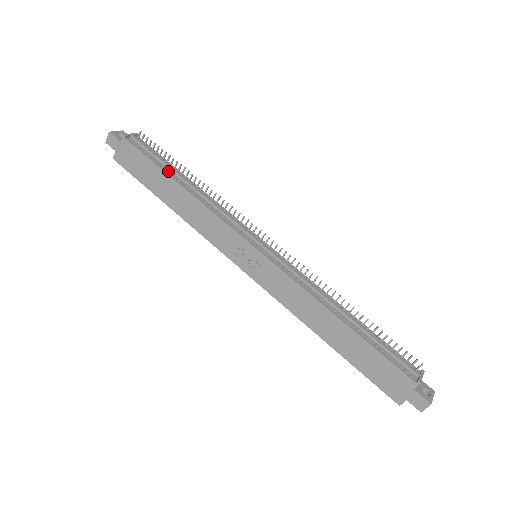
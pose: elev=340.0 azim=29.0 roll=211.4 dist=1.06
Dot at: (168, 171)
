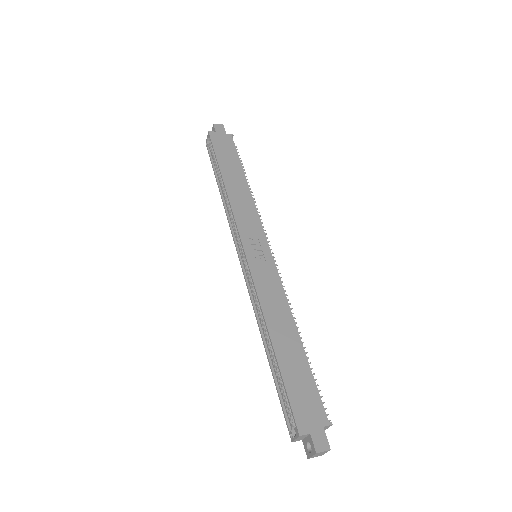
Dot at: occluded
